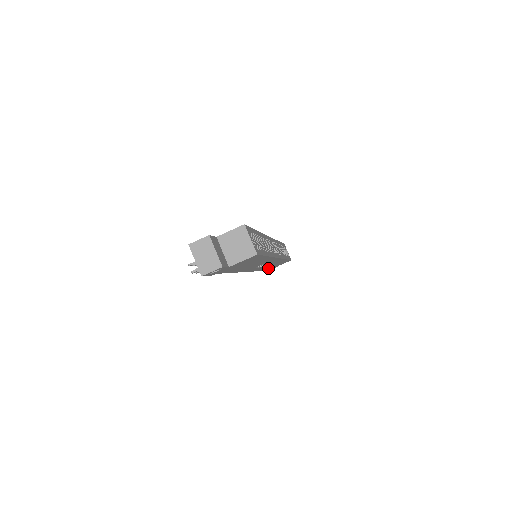
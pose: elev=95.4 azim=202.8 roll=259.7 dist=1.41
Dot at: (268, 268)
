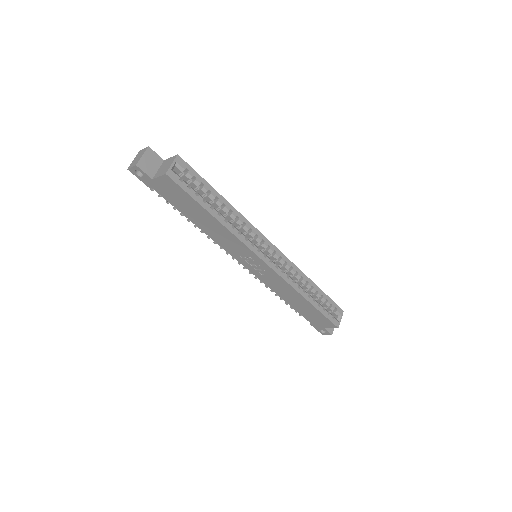
Dot at: (302, 311)
